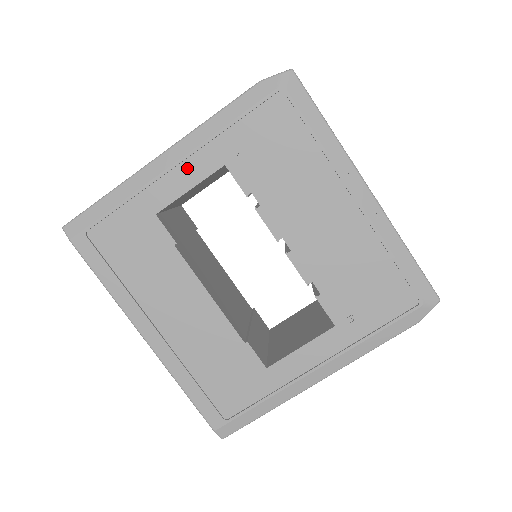
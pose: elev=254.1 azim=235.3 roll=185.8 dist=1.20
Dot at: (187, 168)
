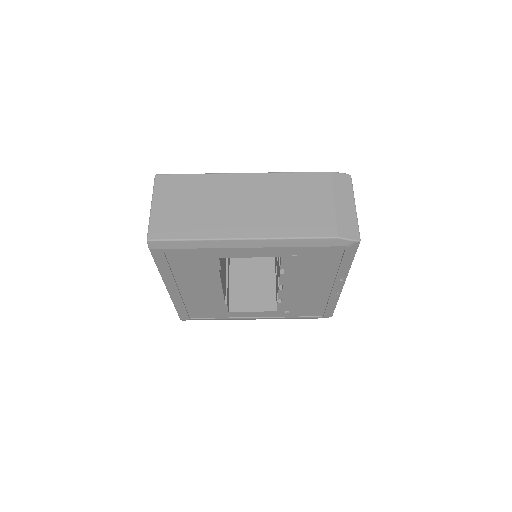
Dot at: (258, 251)
